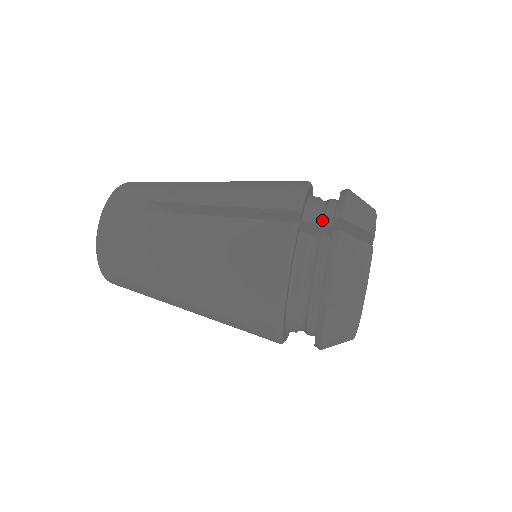
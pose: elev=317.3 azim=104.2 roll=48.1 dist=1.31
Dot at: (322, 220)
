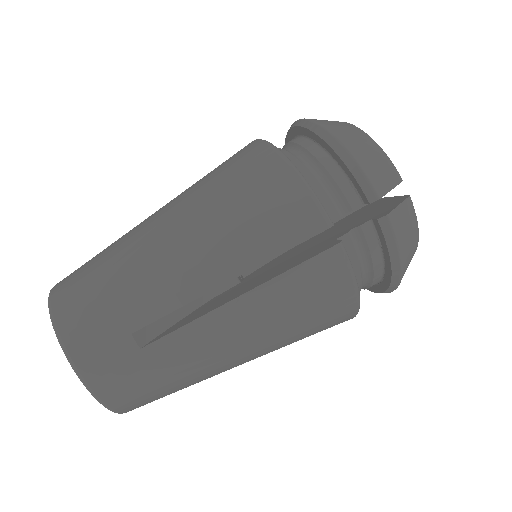
Dot at: (345, 205)
